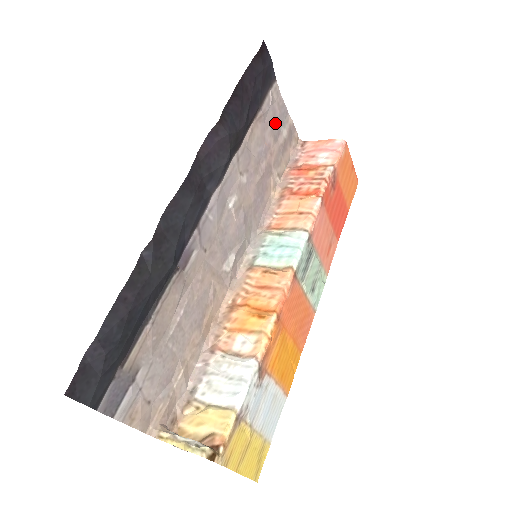
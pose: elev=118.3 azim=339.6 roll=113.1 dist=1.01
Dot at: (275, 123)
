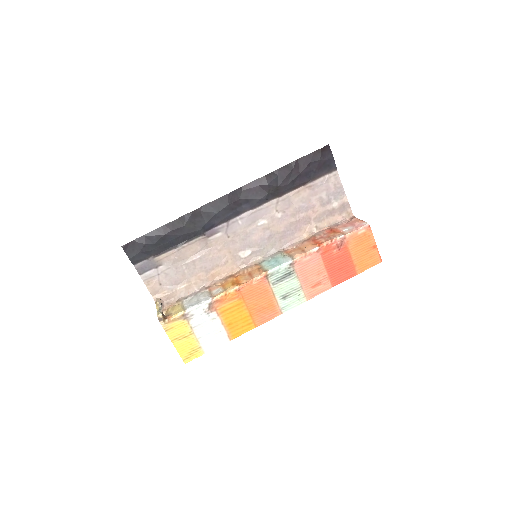
Dot at: (326, 195)
